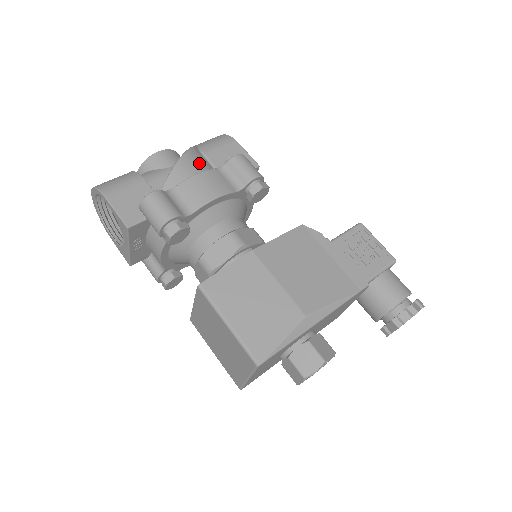
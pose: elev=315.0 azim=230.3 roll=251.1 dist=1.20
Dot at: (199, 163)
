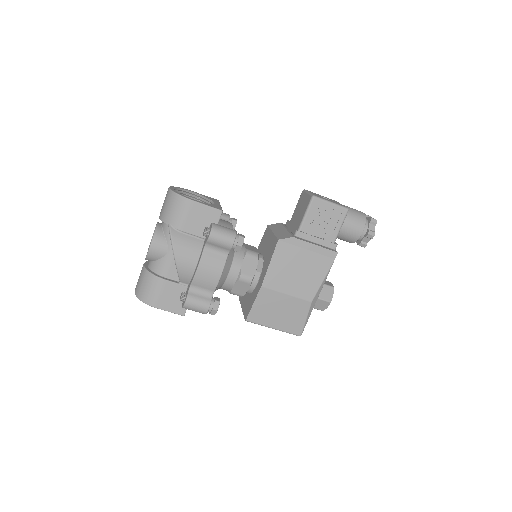
Dot at: (187, 248)
